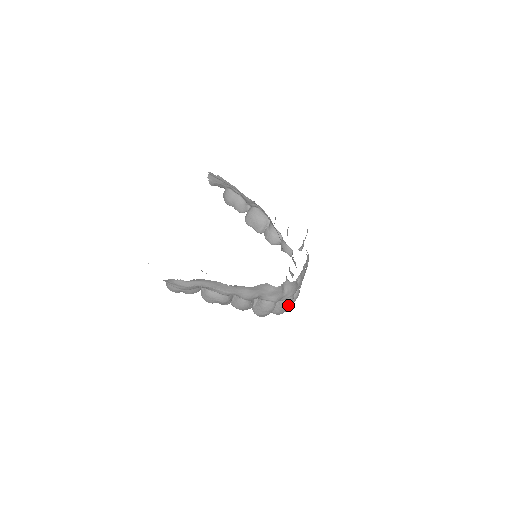
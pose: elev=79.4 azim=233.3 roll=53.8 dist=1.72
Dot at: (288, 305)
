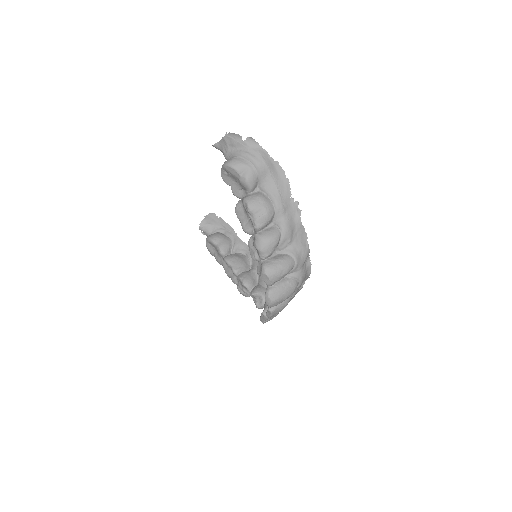
Dot at: (290, 291)
